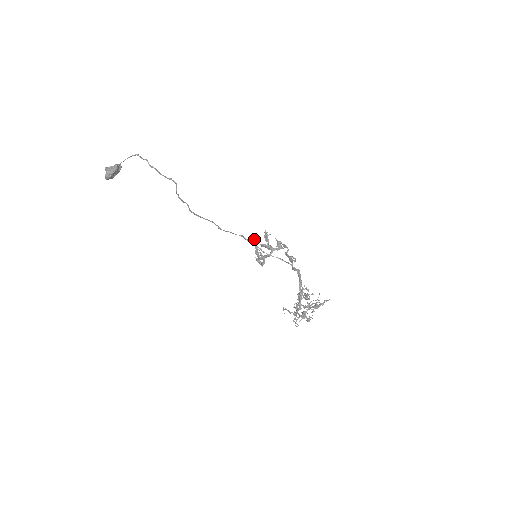
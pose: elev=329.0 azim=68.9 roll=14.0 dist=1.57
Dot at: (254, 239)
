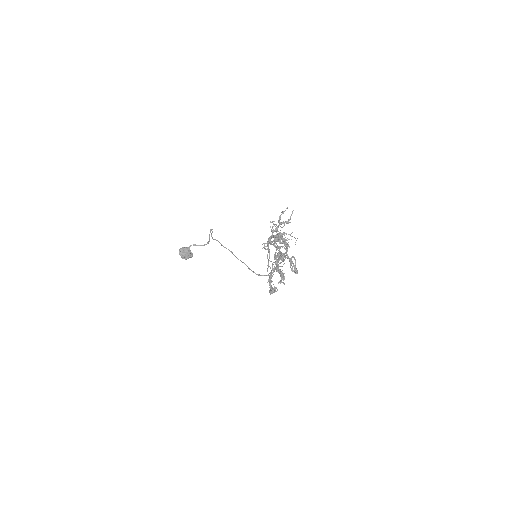
Dot at: (276, 291)
